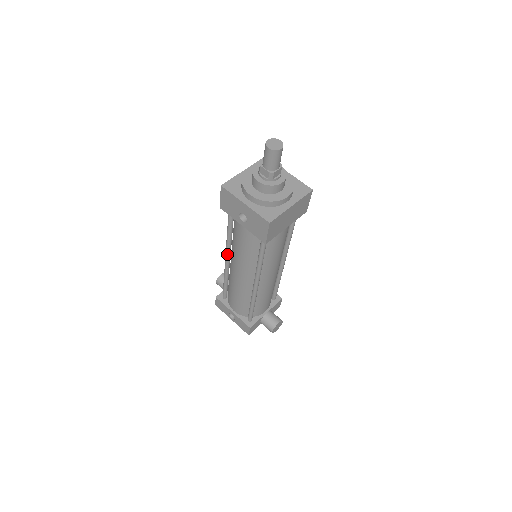
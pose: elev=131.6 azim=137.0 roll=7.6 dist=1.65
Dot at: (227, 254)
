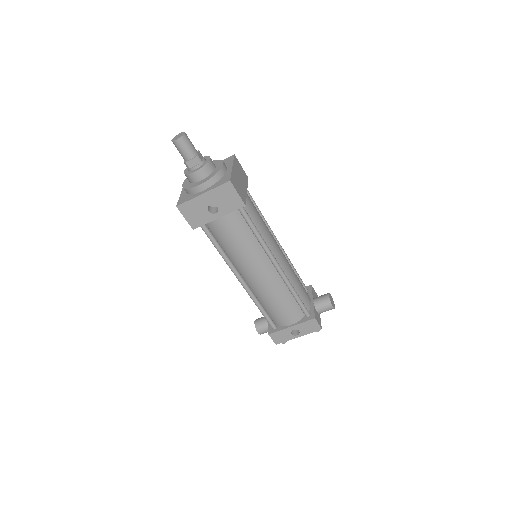
Dot at: (236, 273)
